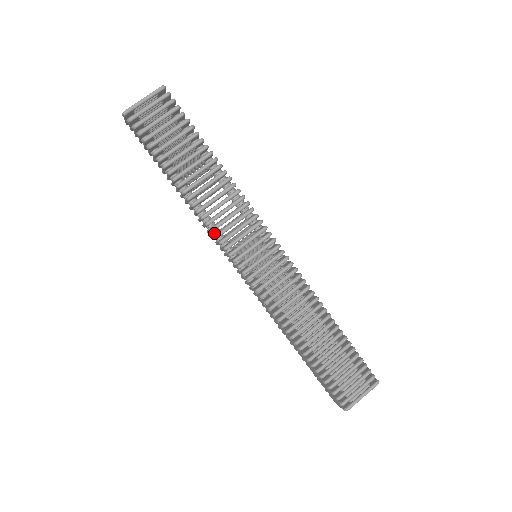
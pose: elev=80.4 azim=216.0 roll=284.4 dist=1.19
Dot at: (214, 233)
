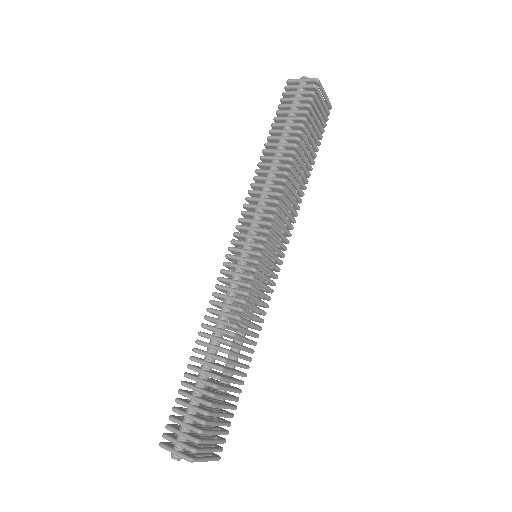
Dot at: (265, 205)
